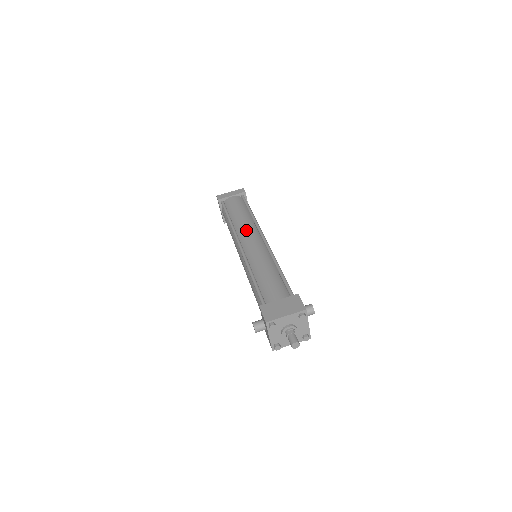
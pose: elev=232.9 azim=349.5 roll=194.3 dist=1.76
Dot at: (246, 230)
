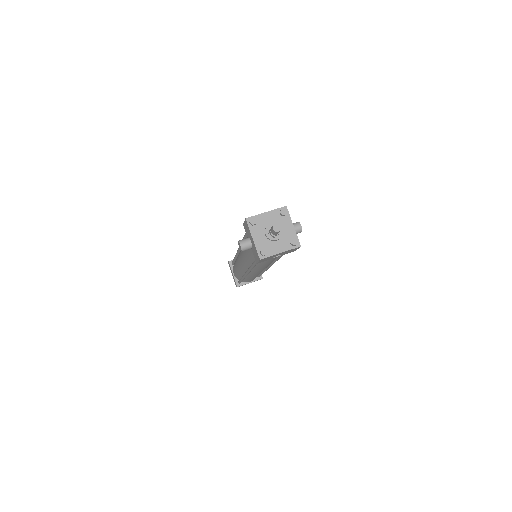
Dot at: occluded
